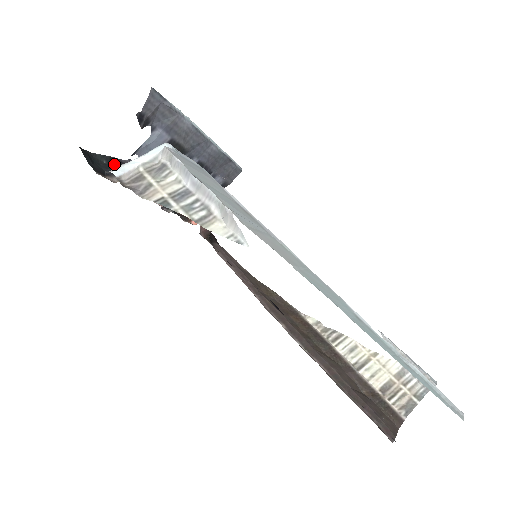
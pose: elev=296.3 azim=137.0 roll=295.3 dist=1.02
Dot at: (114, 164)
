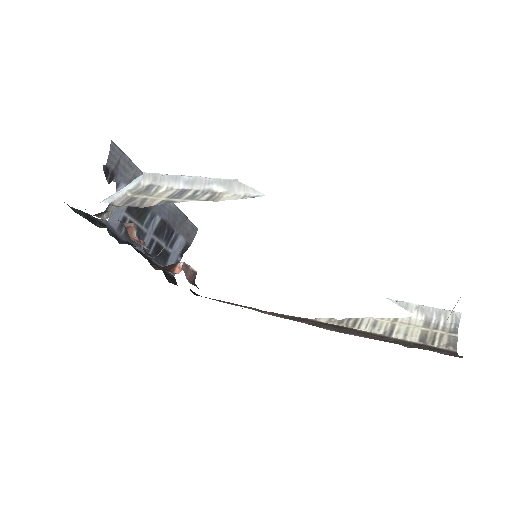
Dot at: (91, 220)
